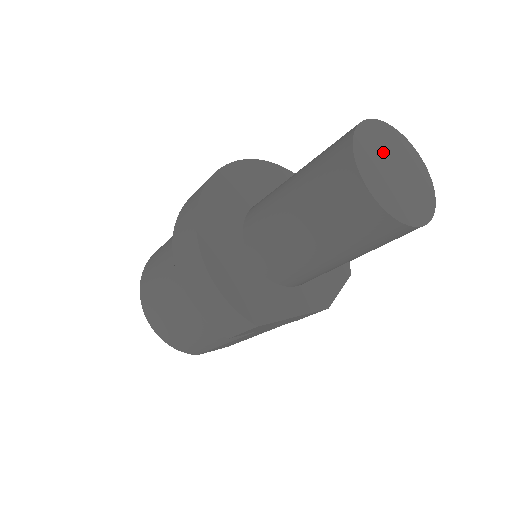
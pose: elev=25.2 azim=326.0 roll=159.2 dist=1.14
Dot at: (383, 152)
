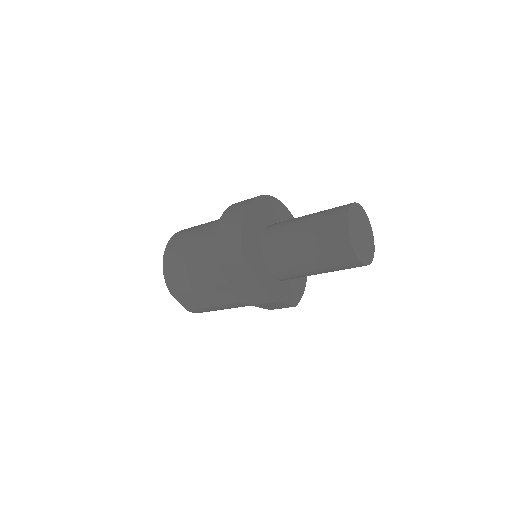
Dot at: (361, 222)
